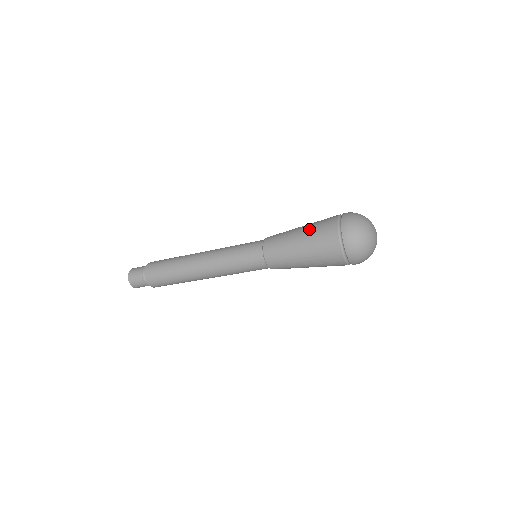
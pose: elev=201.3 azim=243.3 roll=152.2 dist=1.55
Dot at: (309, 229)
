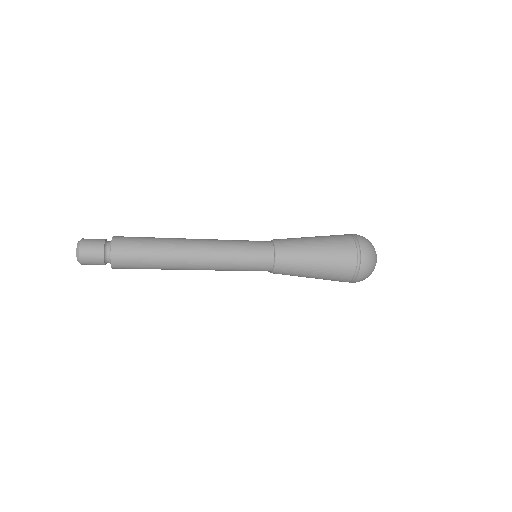
Dot at: (325, 238)
